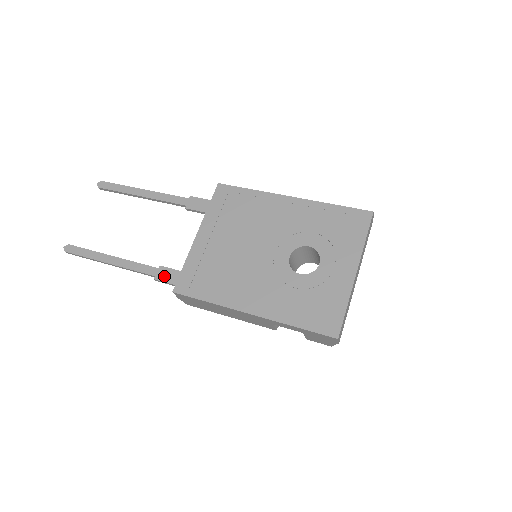
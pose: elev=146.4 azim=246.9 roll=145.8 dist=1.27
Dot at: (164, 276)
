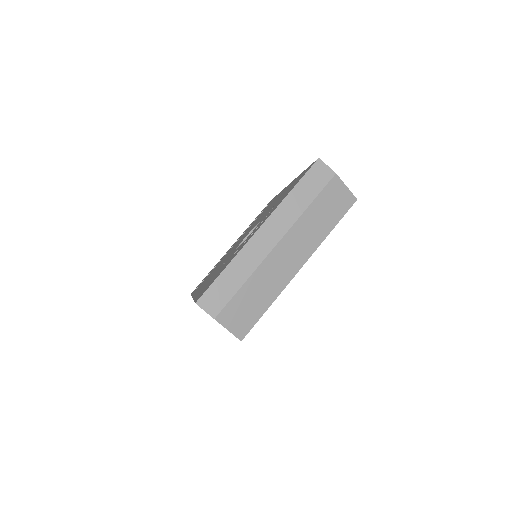
Dot at: occluded
